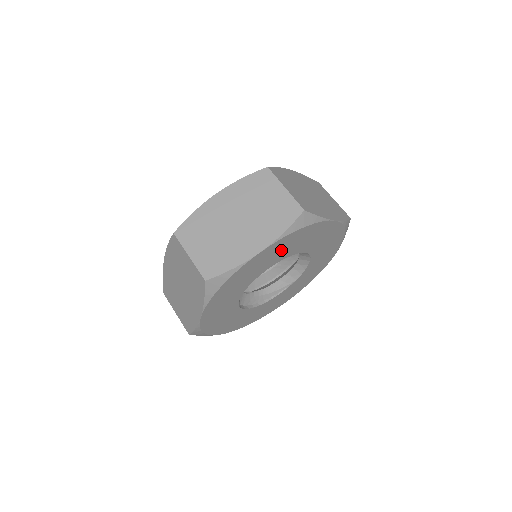
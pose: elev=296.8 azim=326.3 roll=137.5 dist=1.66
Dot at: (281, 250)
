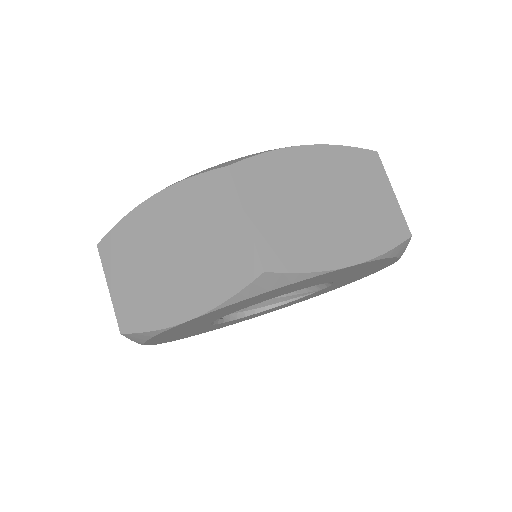
Dot at: (242, 304)
